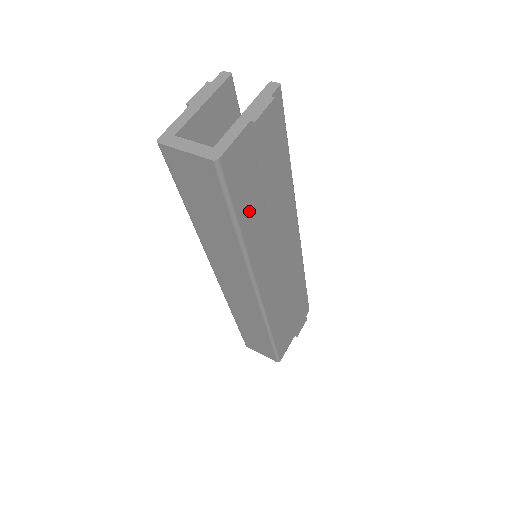
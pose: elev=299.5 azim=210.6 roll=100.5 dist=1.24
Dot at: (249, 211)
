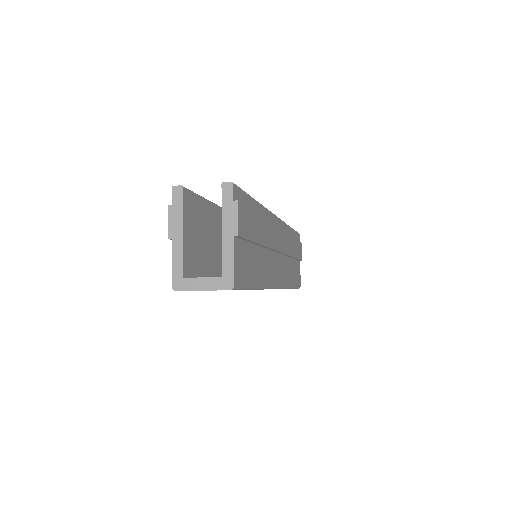
Dot at: (255, 270)
